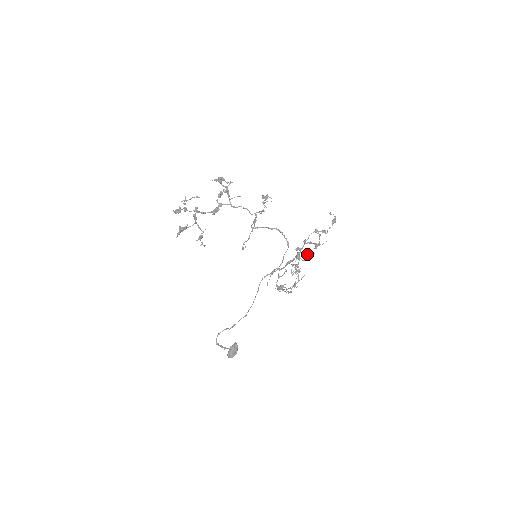
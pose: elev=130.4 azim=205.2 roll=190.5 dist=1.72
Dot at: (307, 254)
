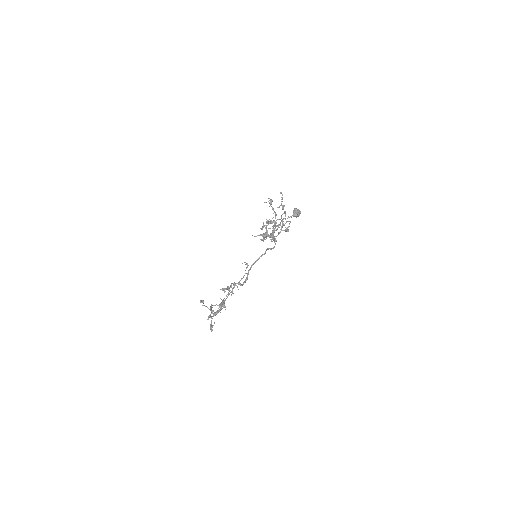
Dot at: occluded
